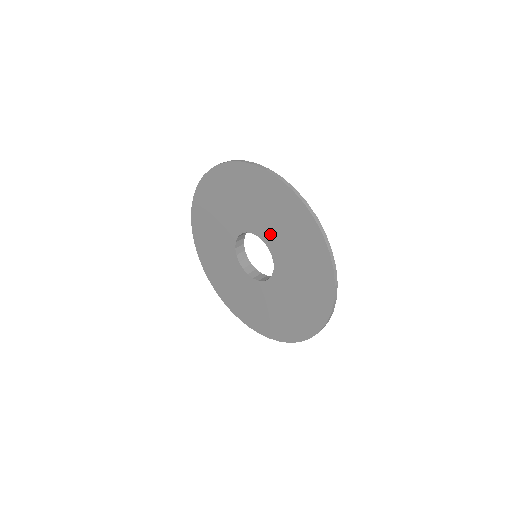
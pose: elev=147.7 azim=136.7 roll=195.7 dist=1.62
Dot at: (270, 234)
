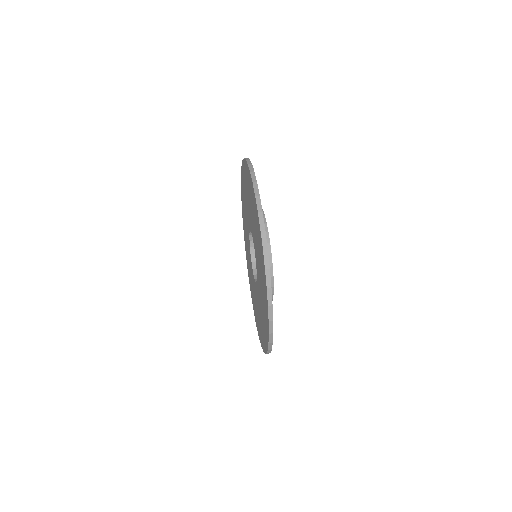
Dot at: (253, 231)
